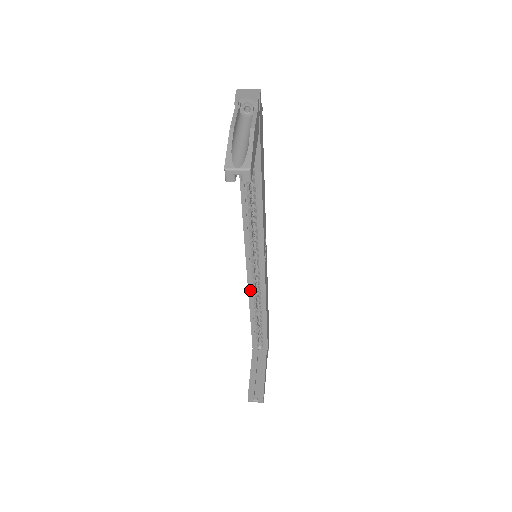
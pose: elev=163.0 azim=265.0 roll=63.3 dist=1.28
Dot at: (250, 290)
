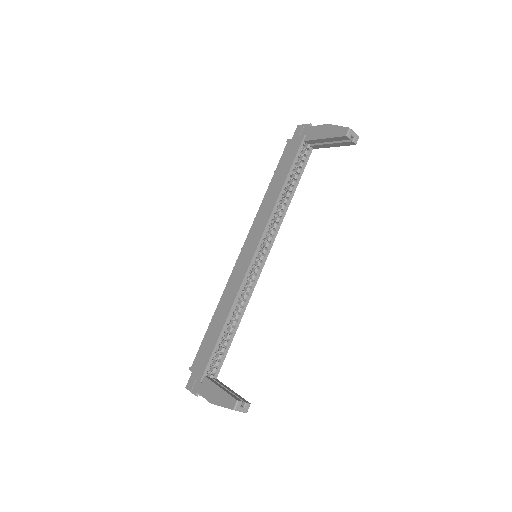
Dot at: (241, 289)
